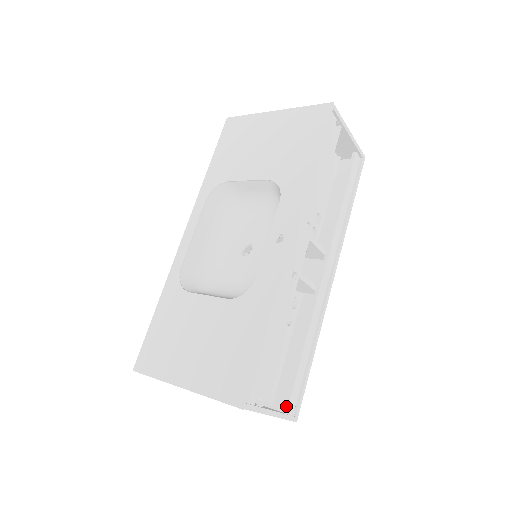
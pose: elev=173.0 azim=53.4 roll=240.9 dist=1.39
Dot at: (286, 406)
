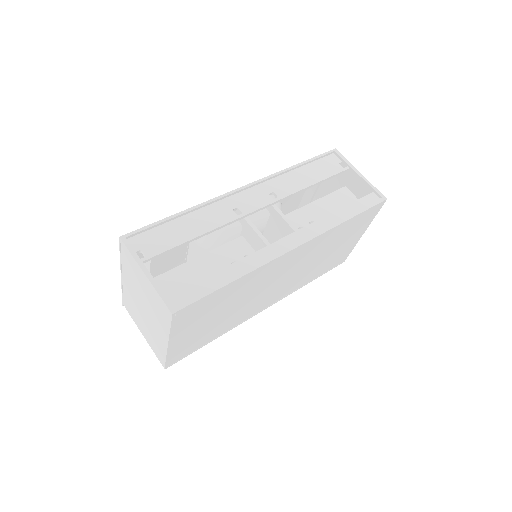
Dot at: (172, 295)
